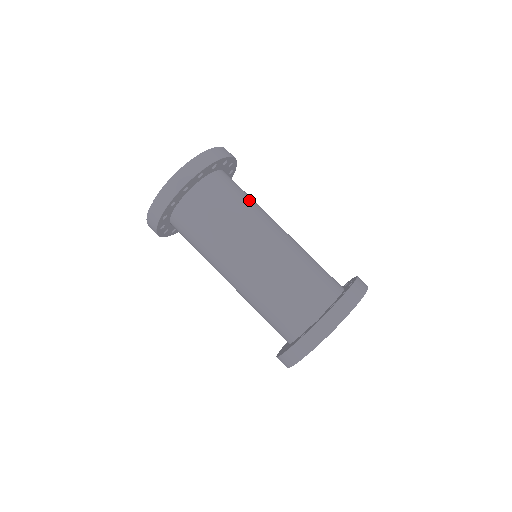
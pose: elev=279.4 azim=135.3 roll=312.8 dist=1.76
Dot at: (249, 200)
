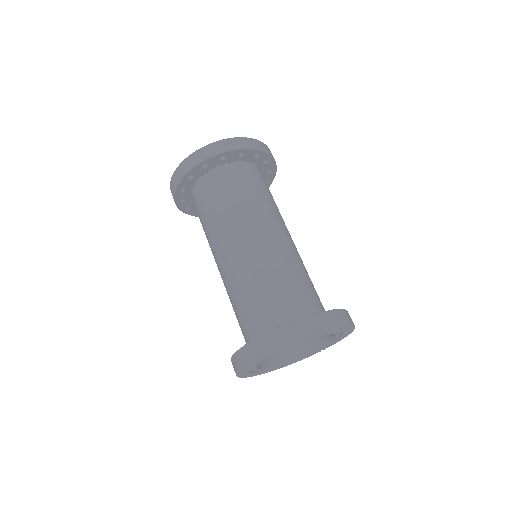
Dot at: (274, 201)
